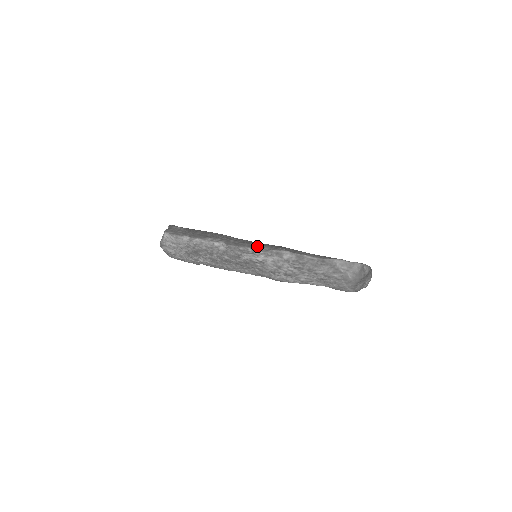
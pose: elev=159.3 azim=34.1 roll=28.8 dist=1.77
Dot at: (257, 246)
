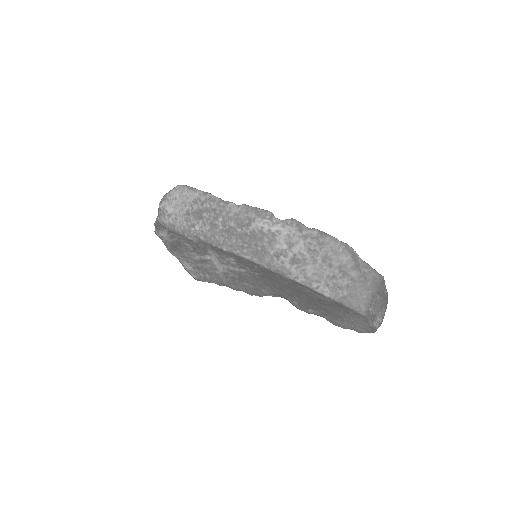
Dot at: occluded
